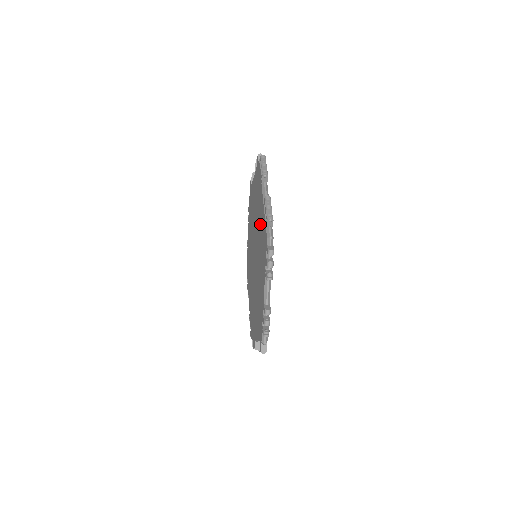
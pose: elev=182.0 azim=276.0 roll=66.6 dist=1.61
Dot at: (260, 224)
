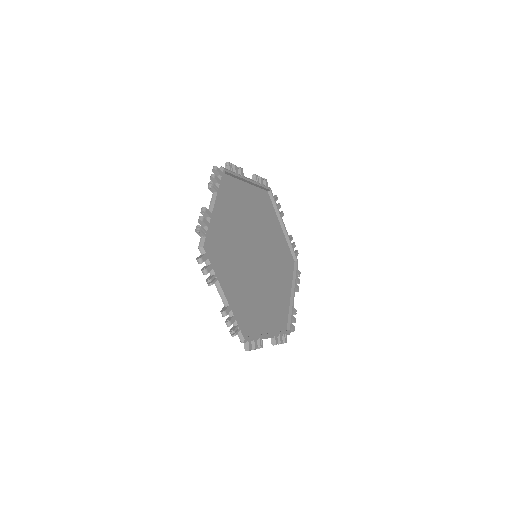
Dot at: (223, 231)
